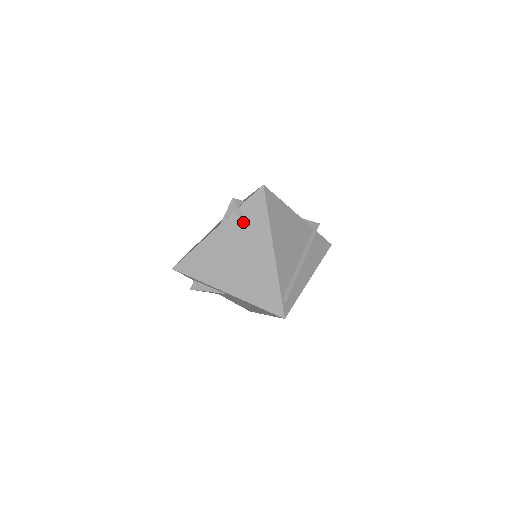
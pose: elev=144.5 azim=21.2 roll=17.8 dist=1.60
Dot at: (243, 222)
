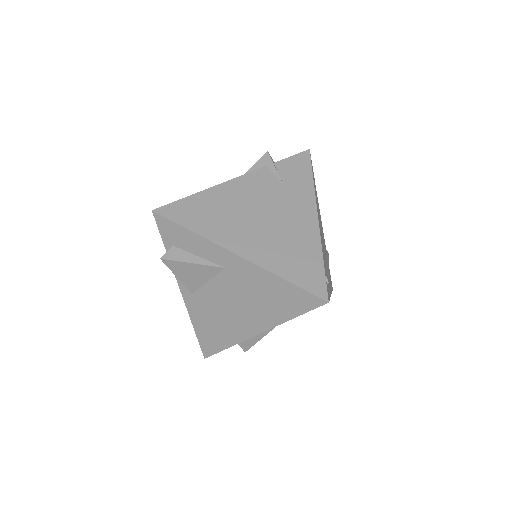
Dot at: (277, 178)
